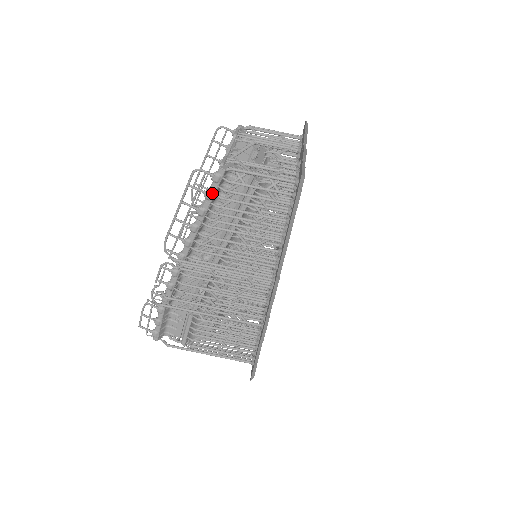
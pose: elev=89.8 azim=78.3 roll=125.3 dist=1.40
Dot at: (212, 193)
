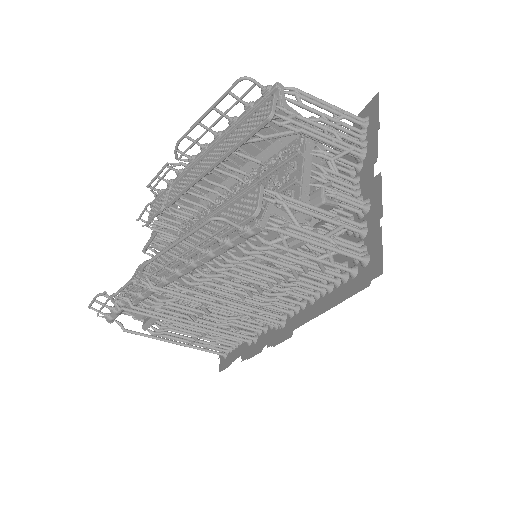
Dot at: (233, 245)
